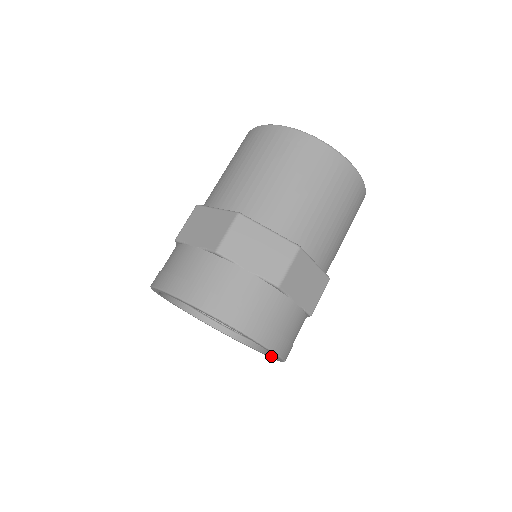
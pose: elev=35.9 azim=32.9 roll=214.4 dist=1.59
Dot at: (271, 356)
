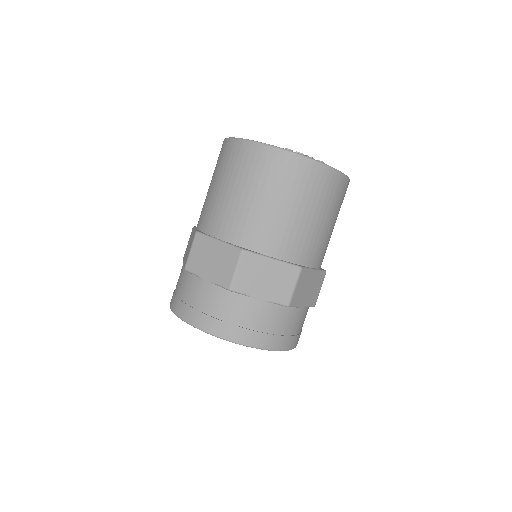
Dot at: occluded
